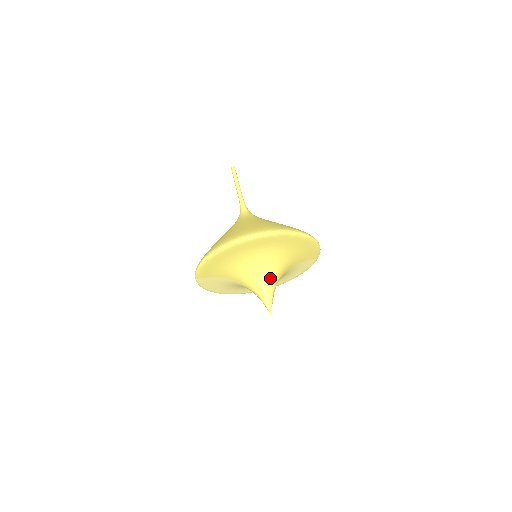
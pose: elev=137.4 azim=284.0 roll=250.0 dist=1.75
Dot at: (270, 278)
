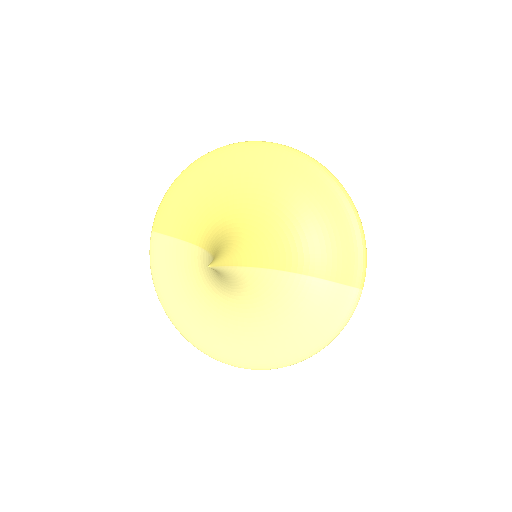
Dot at: (251, 237)
